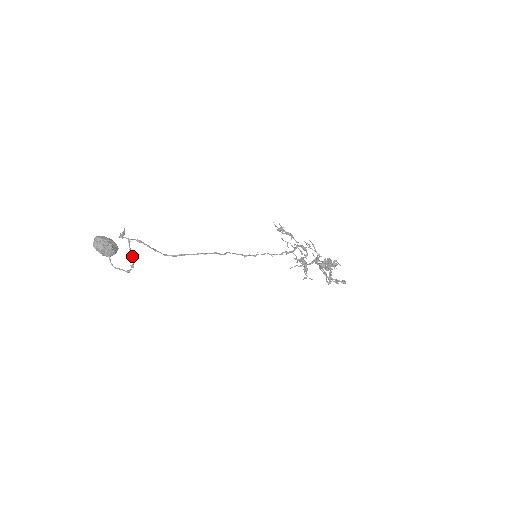
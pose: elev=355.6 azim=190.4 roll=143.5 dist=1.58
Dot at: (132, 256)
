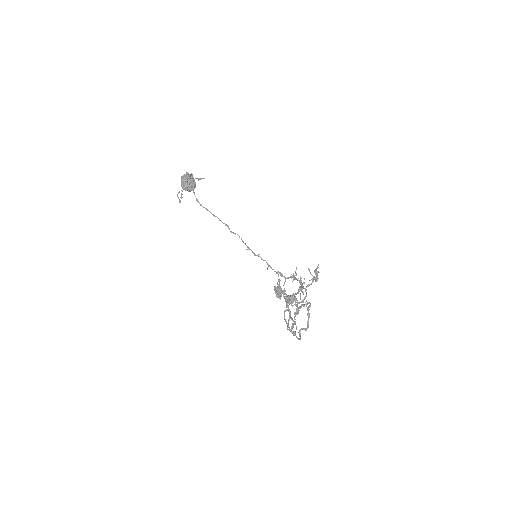
Dot at: occluded
